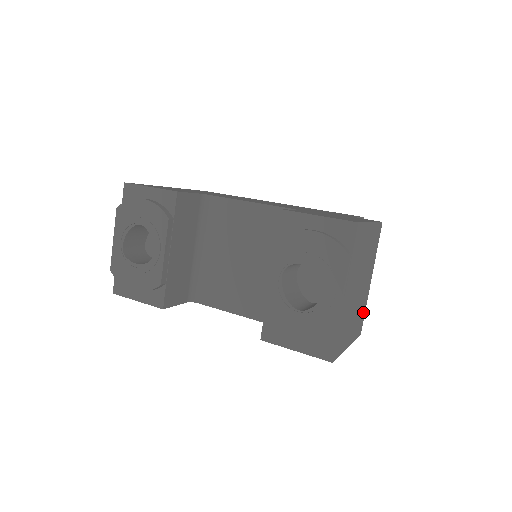
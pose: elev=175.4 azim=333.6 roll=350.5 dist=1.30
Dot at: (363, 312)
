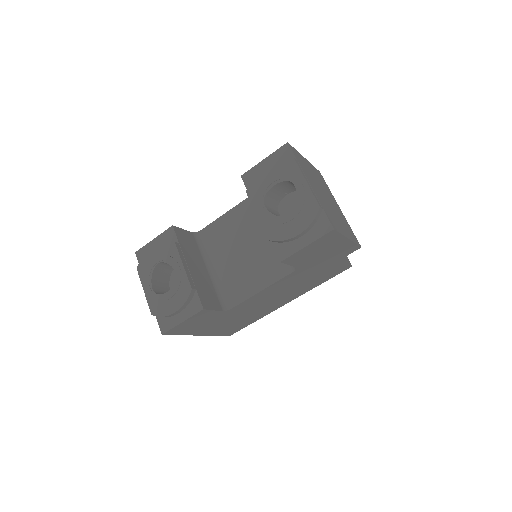
Dot at: (349, 228)
